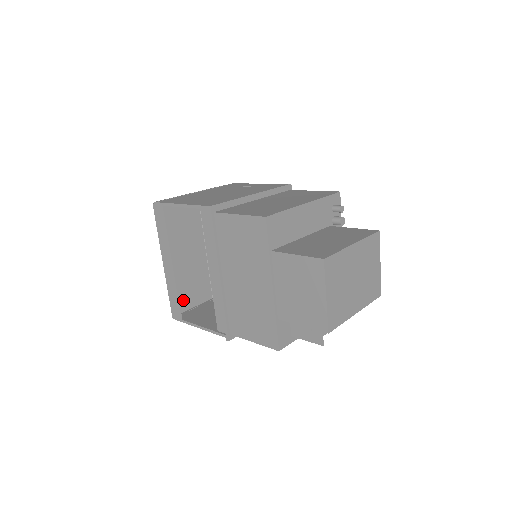
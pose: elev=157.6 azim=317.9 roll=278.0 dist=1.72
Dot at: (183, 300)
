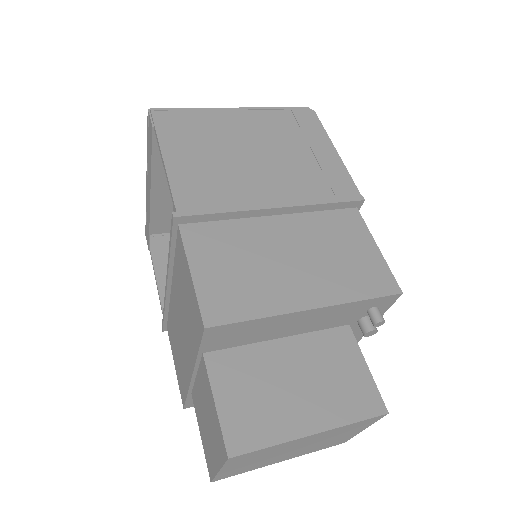
Dot at: (167, 222)
